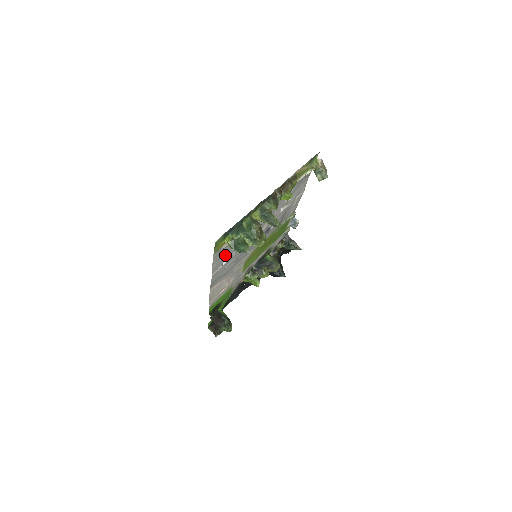
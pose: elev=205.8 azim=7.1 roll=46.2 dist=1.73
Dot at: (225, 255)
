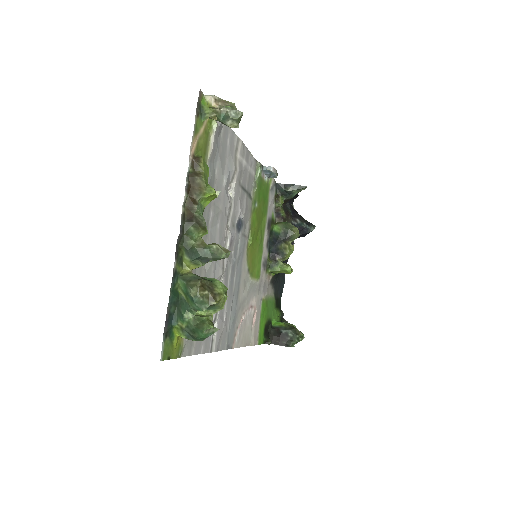
Dot at: occluded
